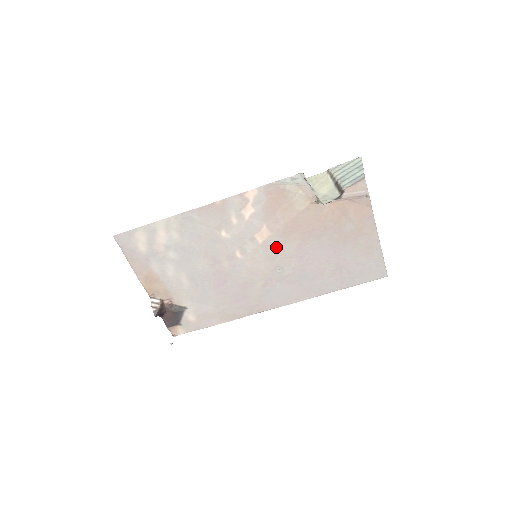
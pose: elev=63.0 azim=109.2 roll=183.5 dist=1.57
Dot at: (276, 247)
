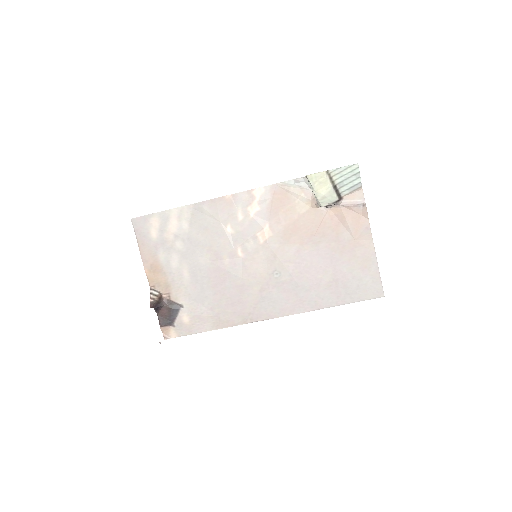
Dot at: (276, 249)
